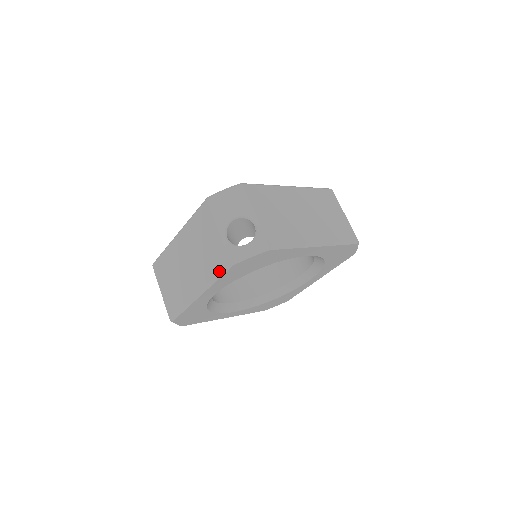
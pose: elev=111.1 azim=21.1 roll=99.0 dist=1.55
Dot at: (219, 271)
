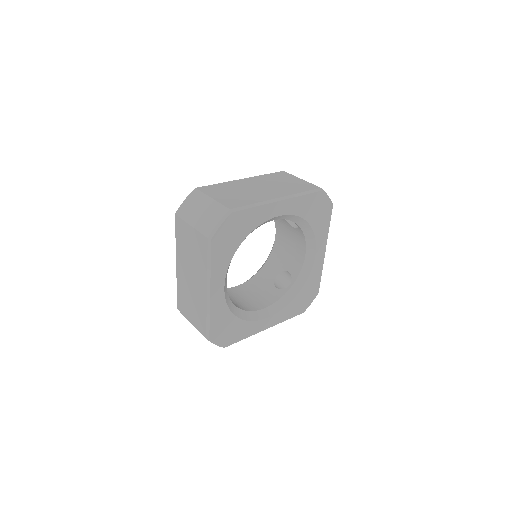
Dot at: (308, 190)
